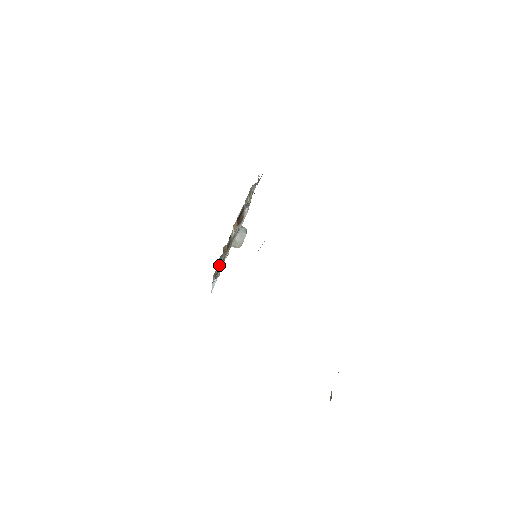
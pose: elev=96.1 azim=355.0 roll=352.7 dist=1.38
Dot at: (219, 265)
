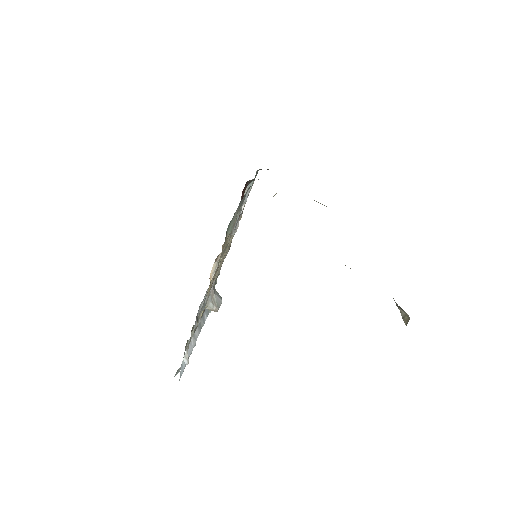
Dot at: (226, 232)
